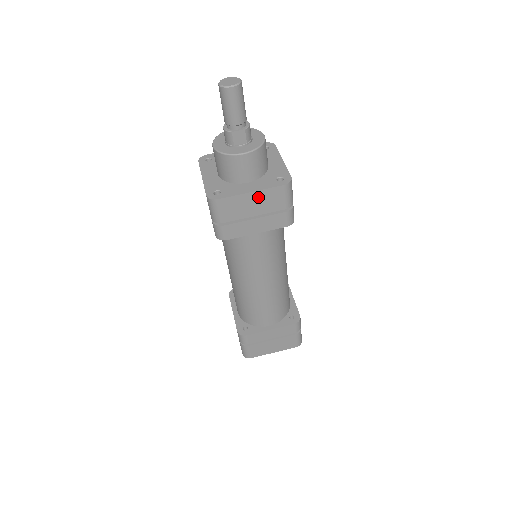
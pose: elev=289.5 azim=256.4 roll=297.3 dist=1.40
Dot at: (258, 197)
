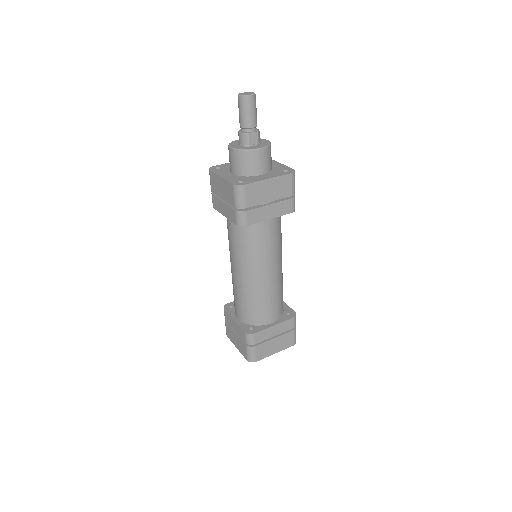
Dot at: (273, 184)
